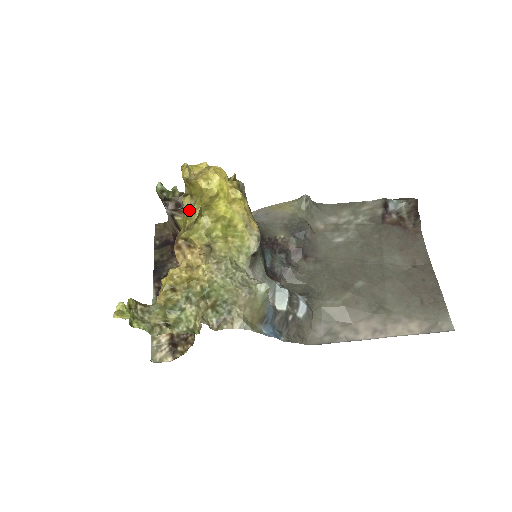
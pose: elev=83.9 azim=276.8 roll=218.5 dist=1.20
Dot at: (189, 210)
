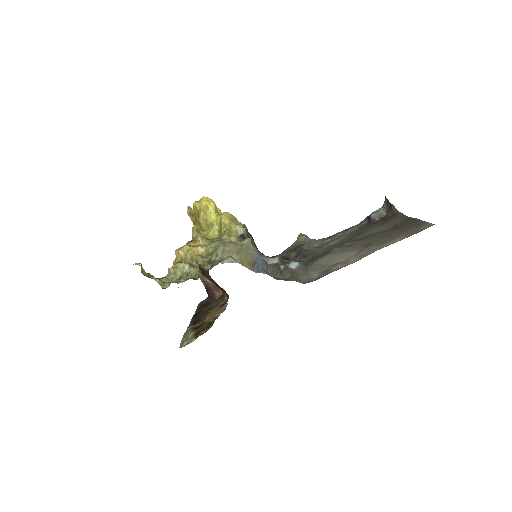
Dot at: occluded
